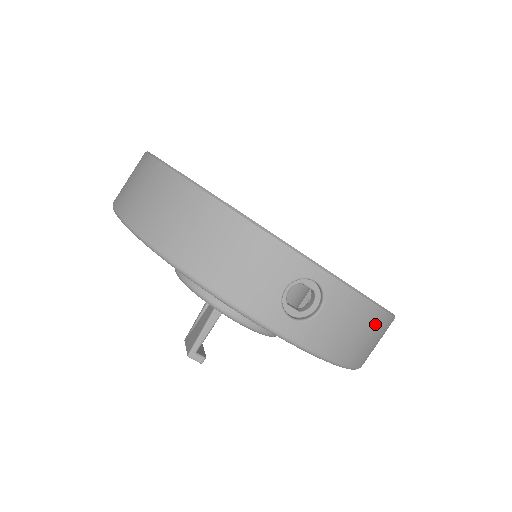
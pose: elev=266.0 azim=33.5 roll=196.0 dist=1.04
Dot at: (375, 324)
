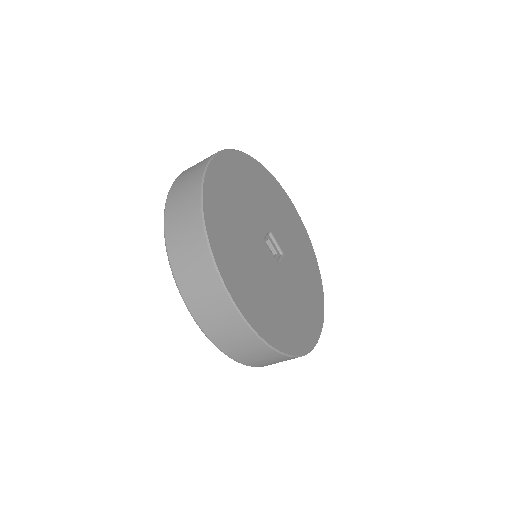
Dot at: occluded
